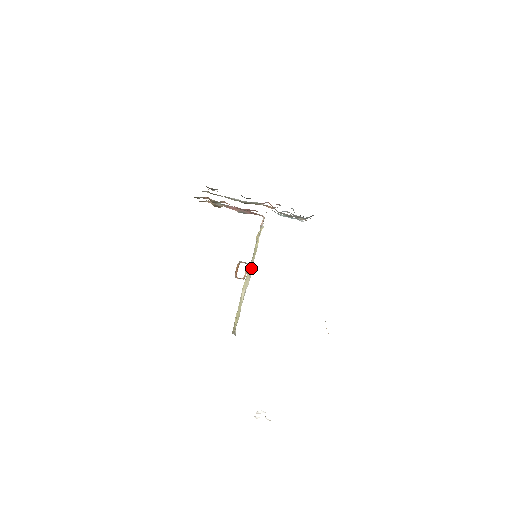
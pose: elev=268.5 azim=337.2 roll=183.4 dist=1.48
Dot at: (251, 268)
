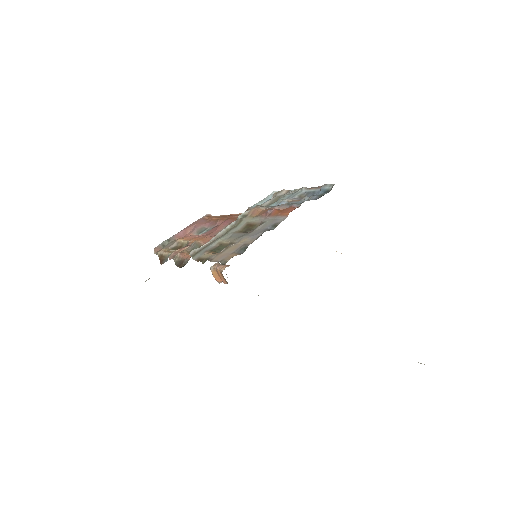
Dot at: occluded
